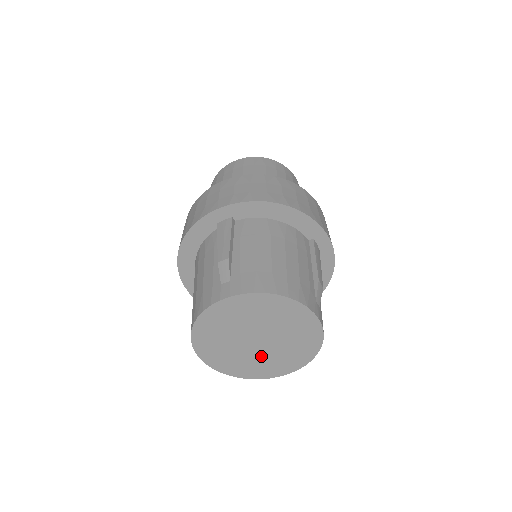
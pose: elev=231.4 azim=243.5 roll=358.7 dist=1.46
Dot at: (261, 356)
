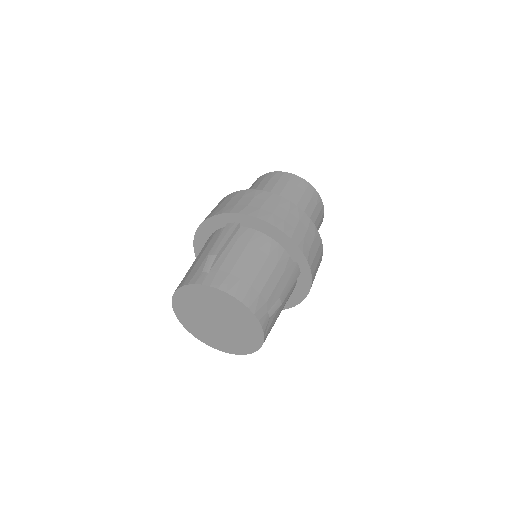
Dot at: (218, 333)
